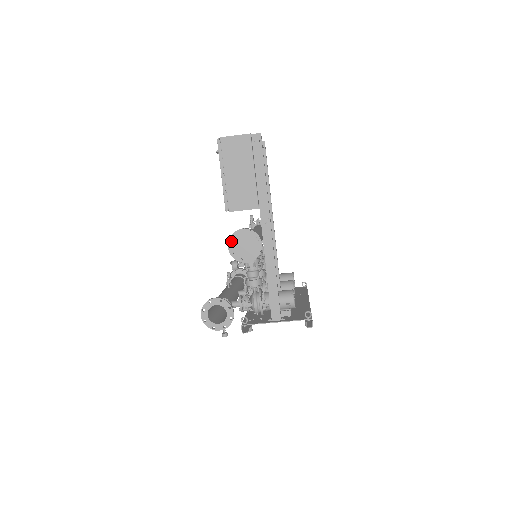
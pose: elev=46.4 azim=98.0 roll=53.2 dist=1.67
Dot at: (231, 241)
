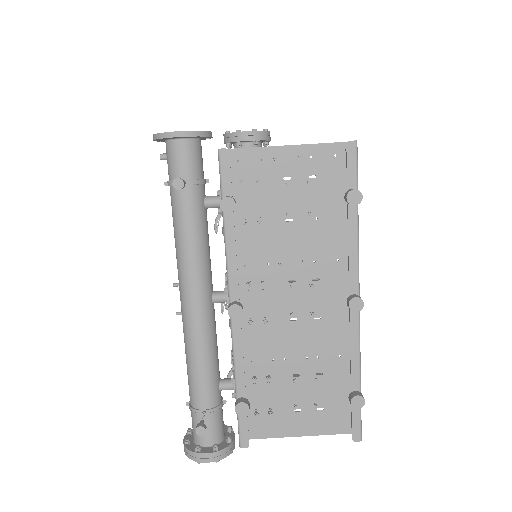
Dot at: occluded
